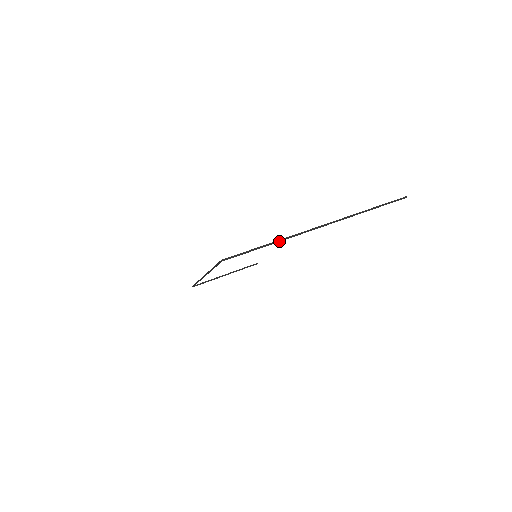
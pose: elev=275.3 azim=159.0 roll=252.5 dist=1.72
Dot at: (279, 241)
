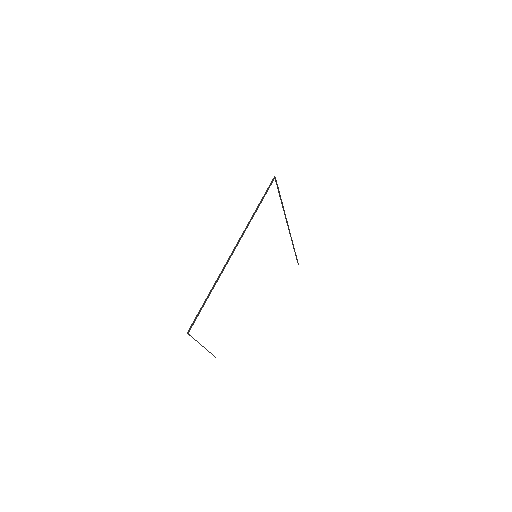
Dot at: (283, 207)
